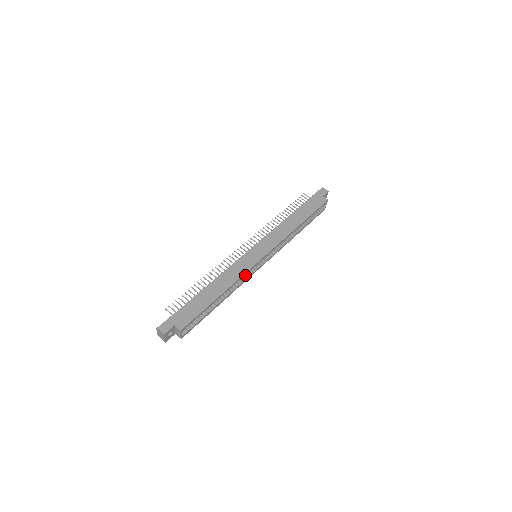
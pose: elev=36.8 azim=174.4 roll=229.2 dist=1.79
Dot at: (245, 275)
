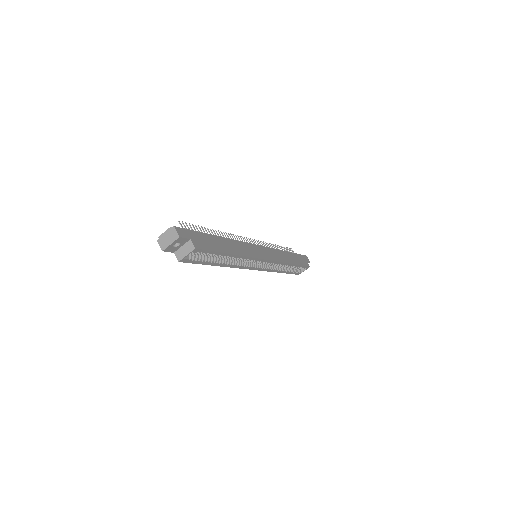
Dot at: (244, 262)
